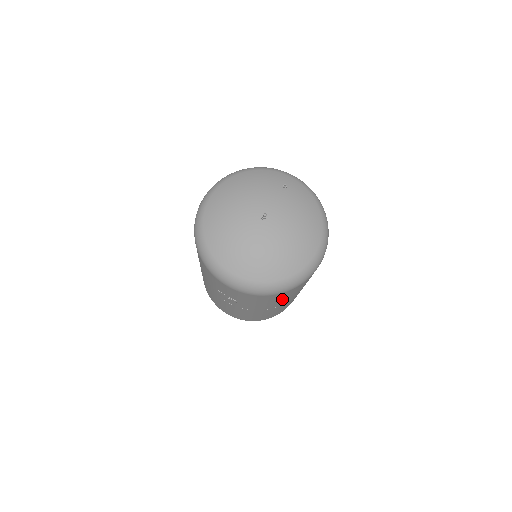
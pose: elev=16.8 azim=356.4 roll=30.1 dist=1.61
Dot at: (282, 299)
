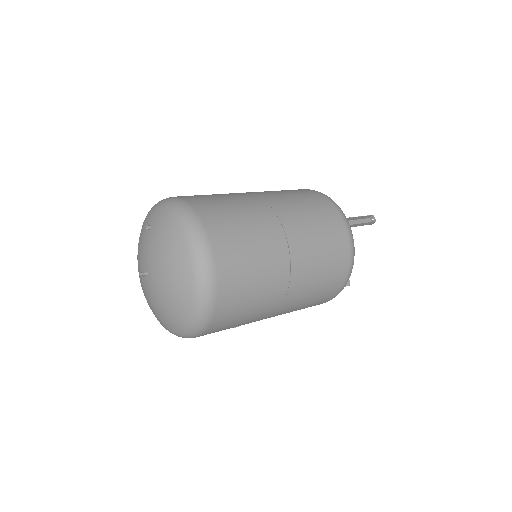
Dot at: (249, 310)
